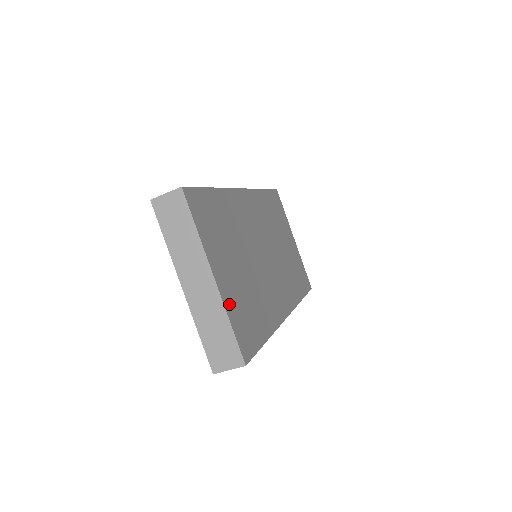
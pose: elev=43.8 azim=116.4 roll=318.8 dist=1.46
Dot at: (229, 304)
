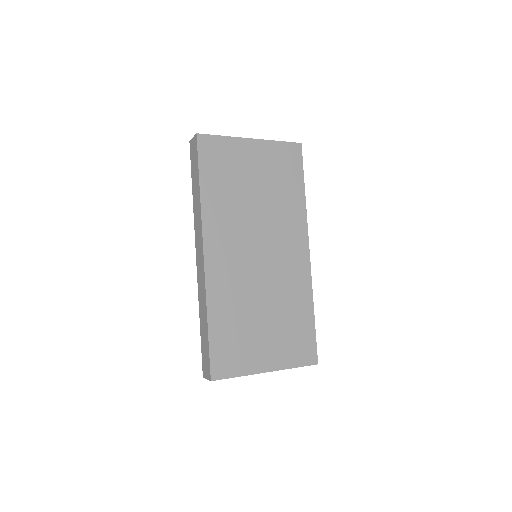
Dot at: (285, 361)
